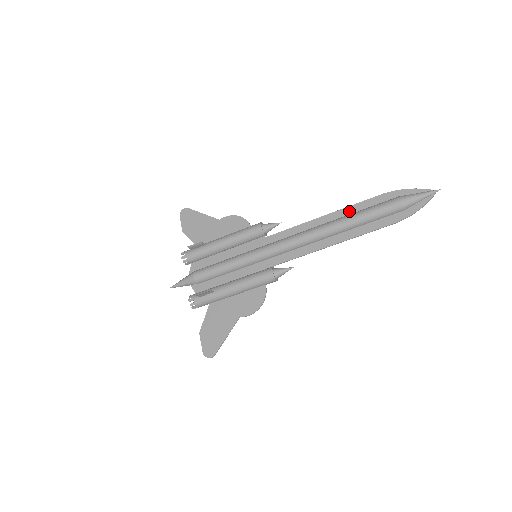
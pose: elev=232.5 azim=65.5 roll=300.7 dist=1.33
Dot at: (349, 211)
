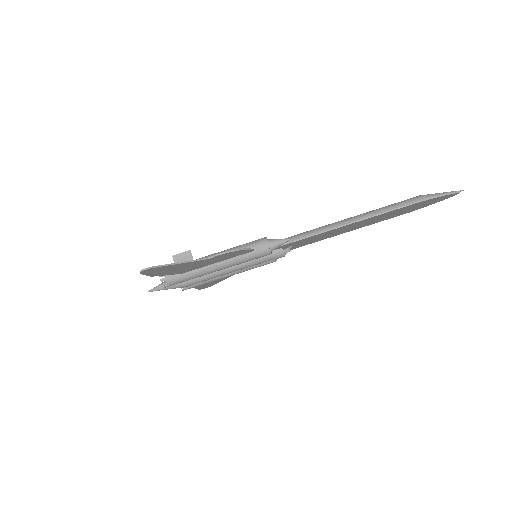
Dot at: (367, 223)
